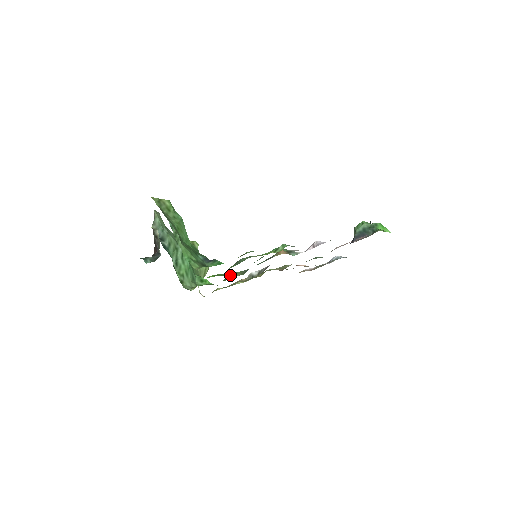
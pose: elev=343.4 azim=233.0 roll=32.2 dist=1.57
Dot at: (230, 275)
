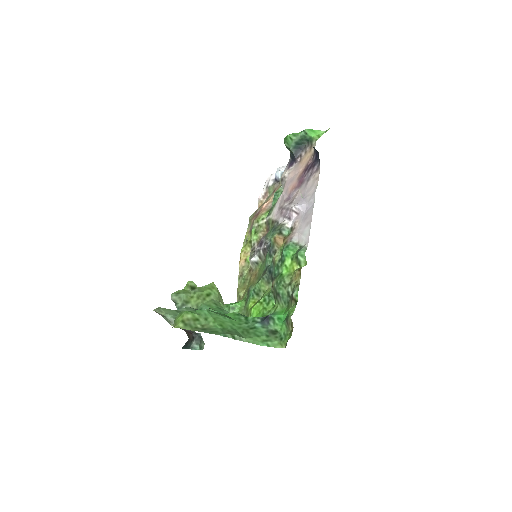
Dot at: (254, 288)
